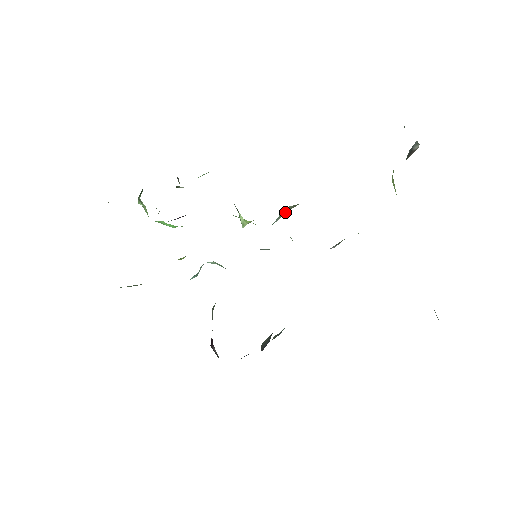
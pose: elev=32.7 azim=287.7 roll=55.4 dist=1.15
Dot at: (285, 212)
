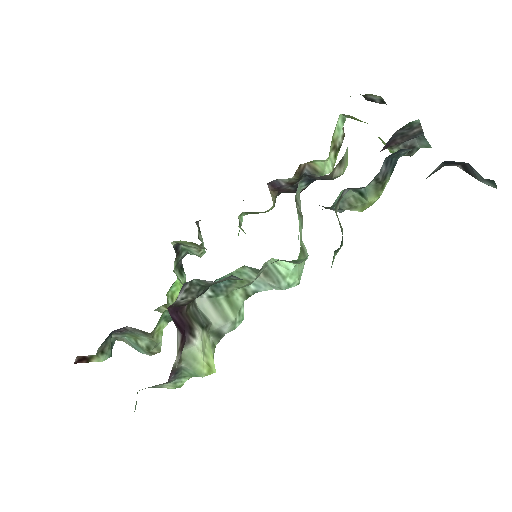
Dot at: occluded
